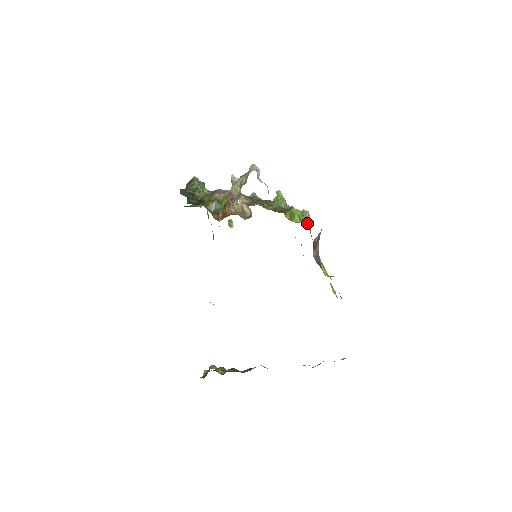
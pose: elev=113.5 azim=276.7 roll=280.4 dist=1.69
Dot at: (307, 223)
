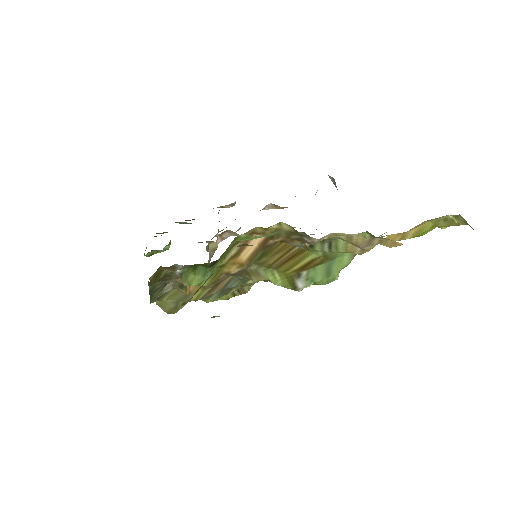
Dot at: occluded
